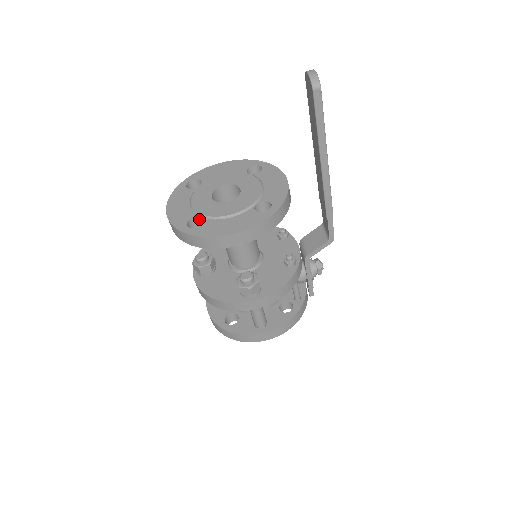
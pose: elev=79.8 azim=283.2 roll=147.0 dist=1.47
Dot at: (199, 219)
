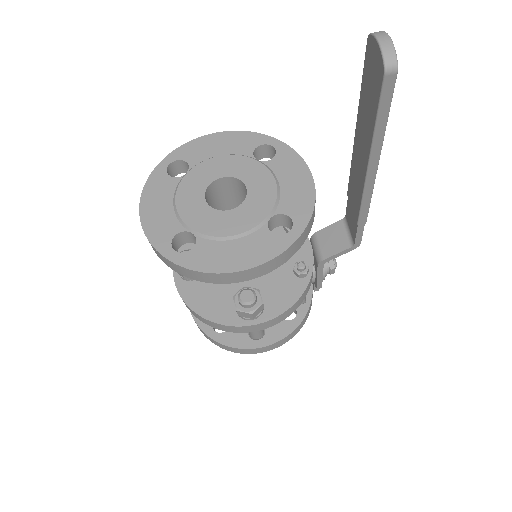
Dot at: (188, 234)
